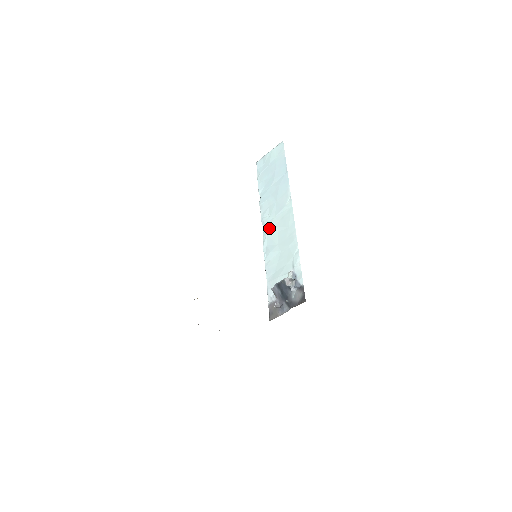
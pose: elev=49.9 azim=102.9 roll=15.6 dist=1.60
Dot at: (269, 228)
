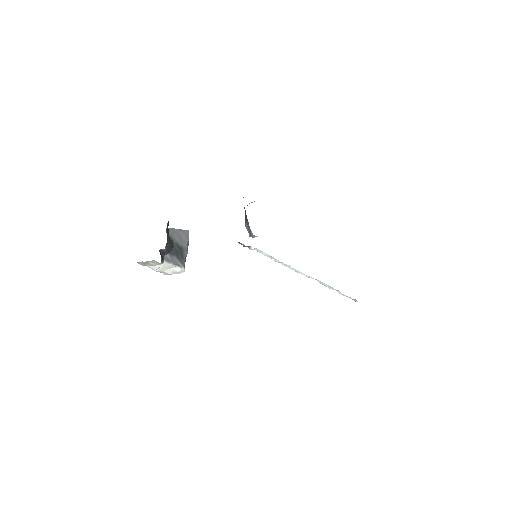
Dot at: occluded
